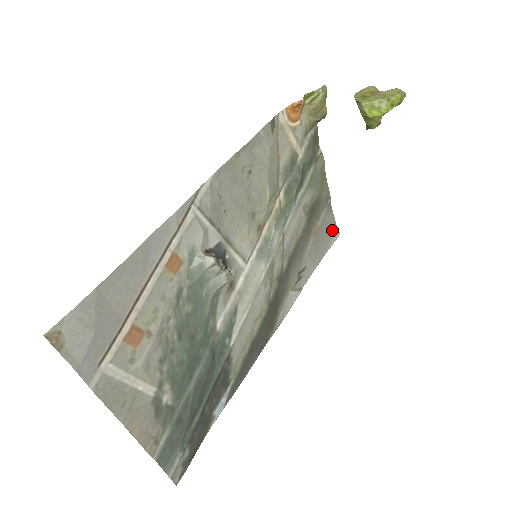
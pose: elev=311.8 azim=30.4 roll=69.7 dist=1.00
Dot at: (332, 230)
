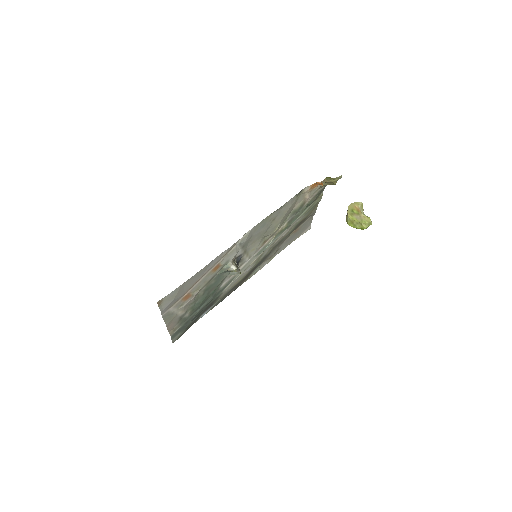
Dot at: (307, 227)
